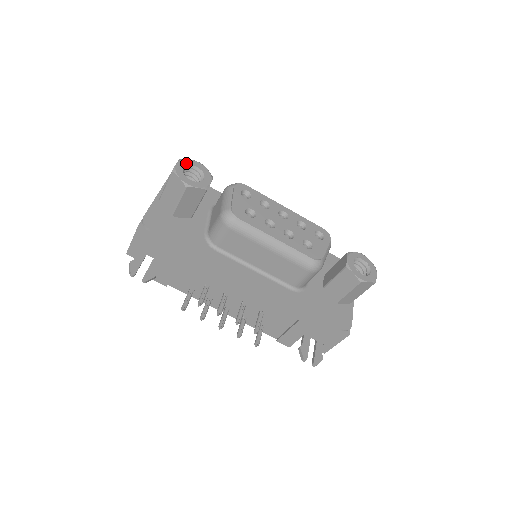
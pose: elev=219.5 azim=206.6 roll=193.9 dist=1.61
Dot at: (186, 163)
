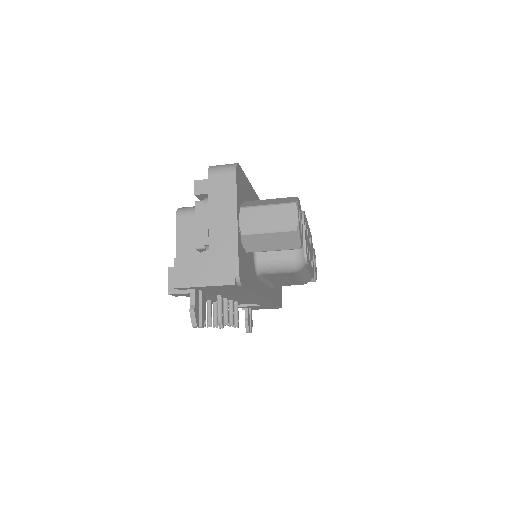
Dot at: occluded
